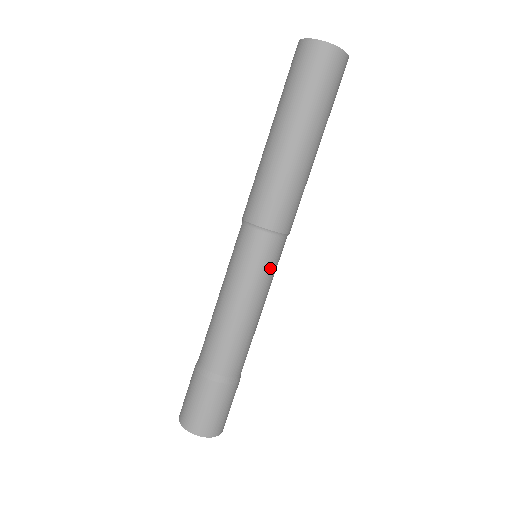
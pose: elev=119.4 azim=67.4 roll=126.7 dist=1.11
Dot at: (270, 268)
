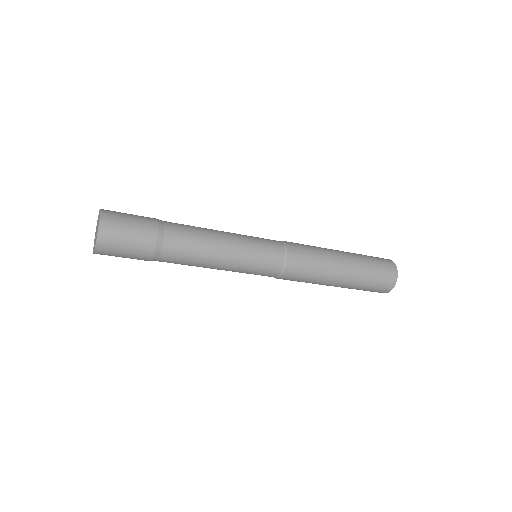
Dot at: (260, 251)
